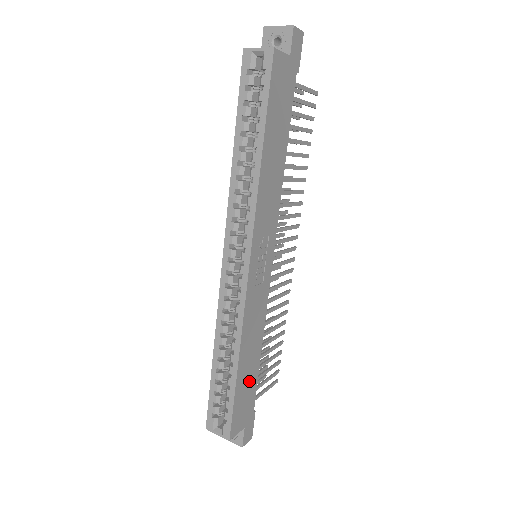
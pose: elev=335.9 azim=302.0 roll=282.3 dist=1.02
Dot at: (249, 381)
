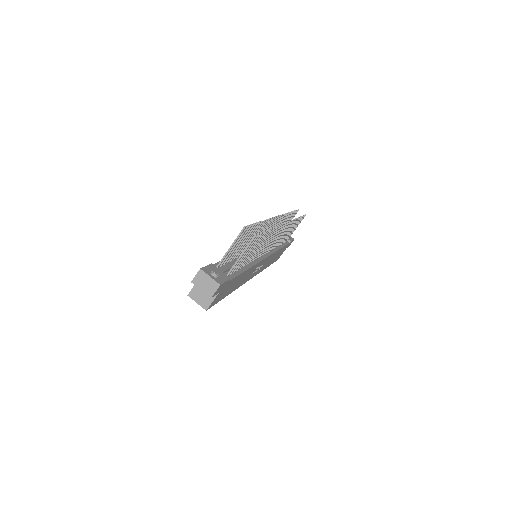
Dot at: occluded
